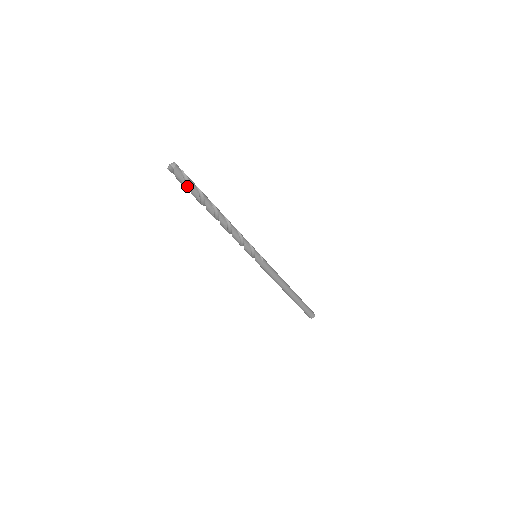
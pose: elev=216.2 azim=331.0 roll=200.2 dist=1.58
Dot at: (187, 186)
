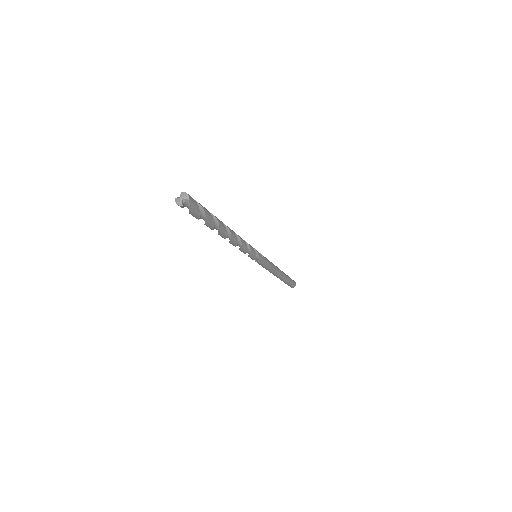
Dot at: (199, 215)
